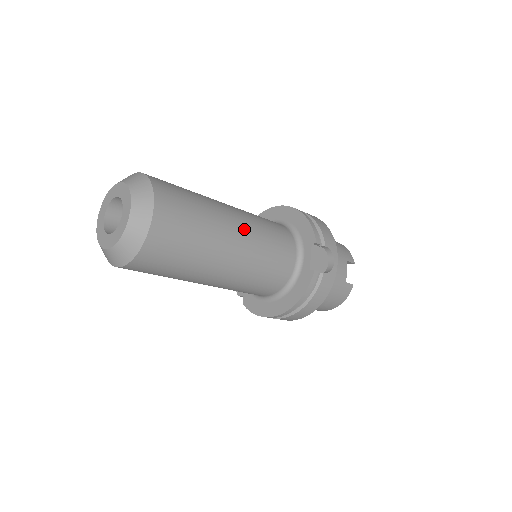
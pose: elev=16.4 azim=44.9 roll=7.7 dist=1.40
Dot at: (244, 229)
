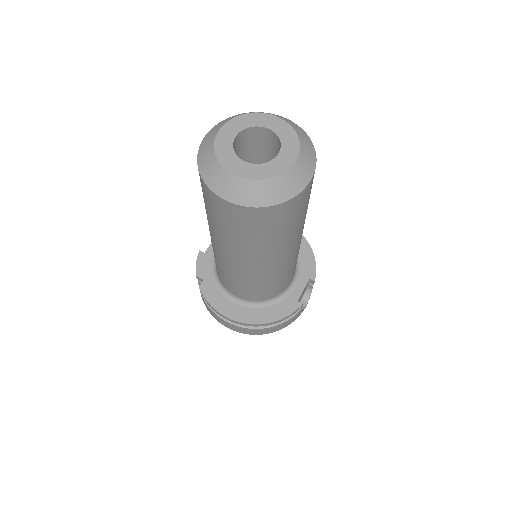
Dot at: occluded
